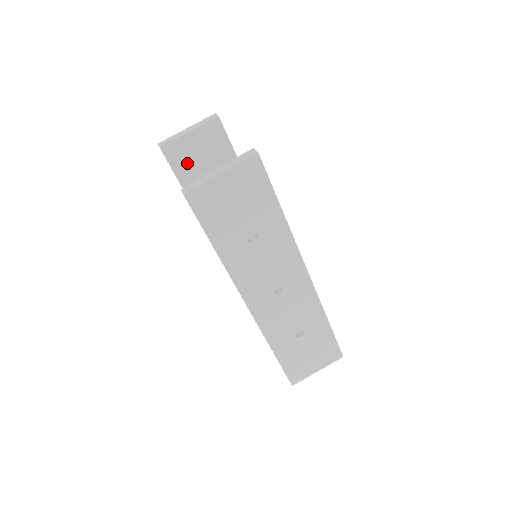
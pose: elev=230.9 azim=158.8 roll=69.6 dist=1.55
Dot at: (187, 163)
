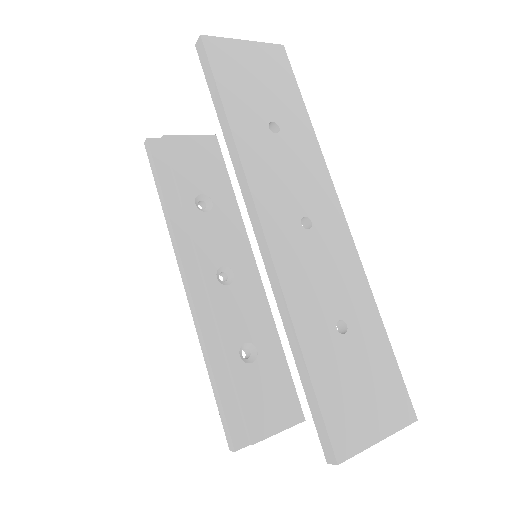
Dot at: (174, 163)
